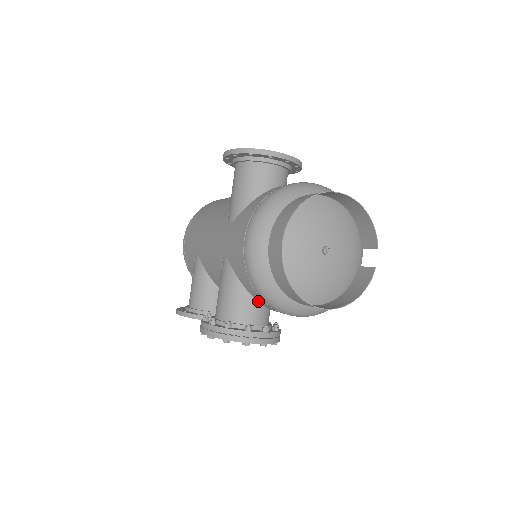
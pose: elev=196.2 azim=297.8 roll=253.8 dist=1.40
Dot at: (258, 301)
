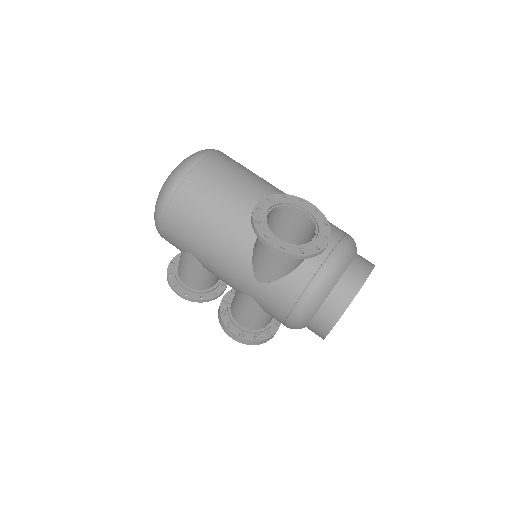
Dot at: occluded
